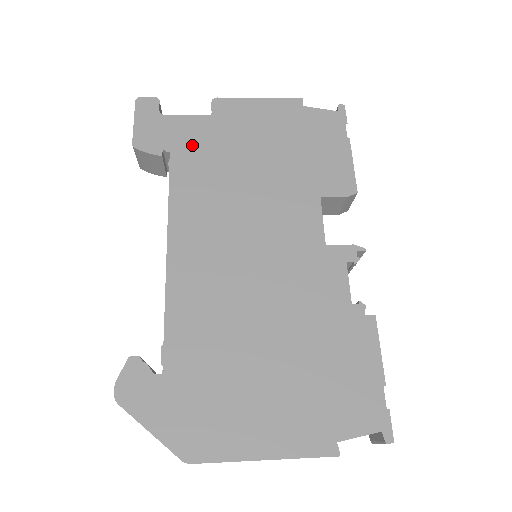
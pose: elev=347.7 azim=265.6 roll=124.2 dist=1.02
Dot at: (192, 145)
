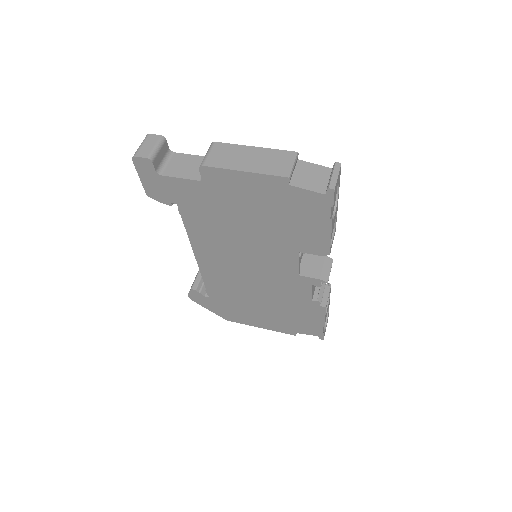
Dot at: (192, 202)
